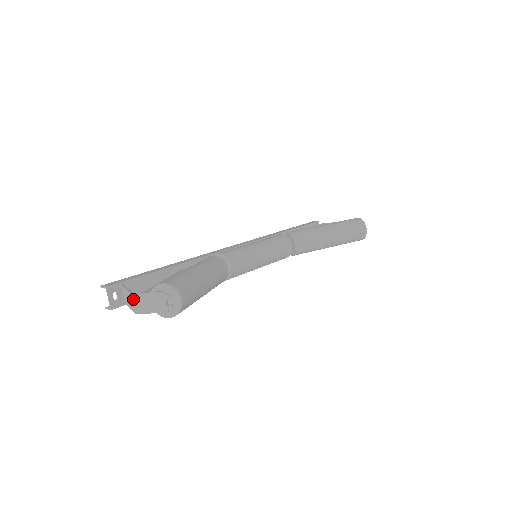
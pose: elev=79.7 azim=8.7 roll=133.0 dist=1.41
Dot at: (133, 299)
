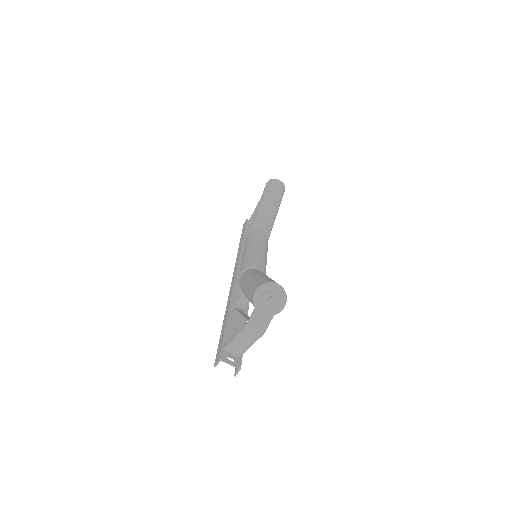
Dot at: (251, 327)
